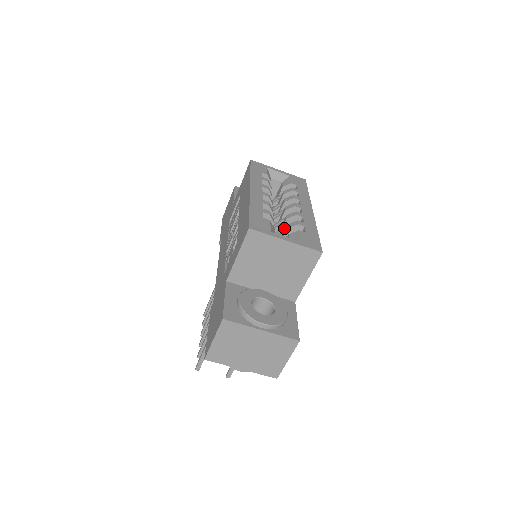
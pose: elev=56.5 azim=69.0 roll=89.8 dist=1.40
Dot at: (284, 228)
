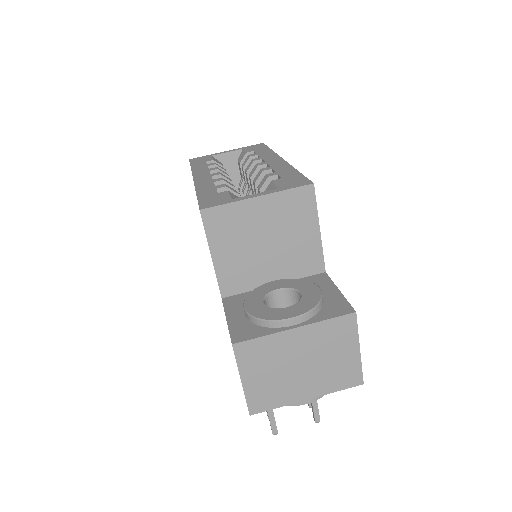
Dot at: occluded
